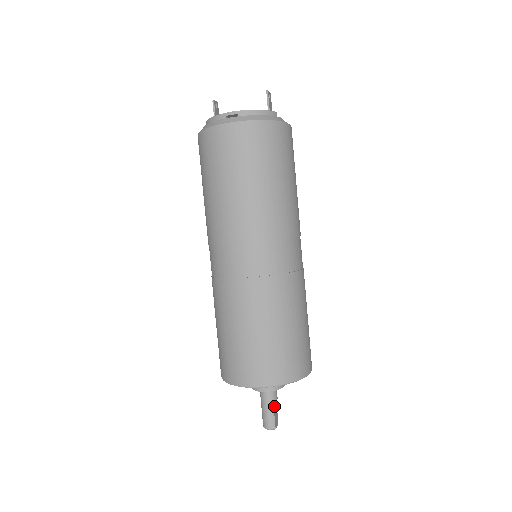
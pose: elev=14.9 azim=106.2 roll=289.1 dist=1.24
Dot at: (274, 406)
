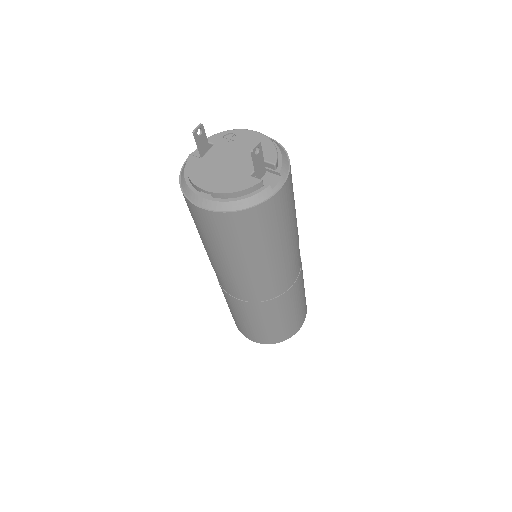
Dot at: occluded
